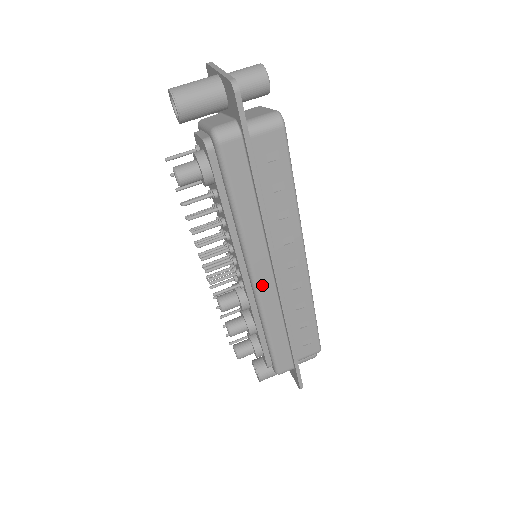
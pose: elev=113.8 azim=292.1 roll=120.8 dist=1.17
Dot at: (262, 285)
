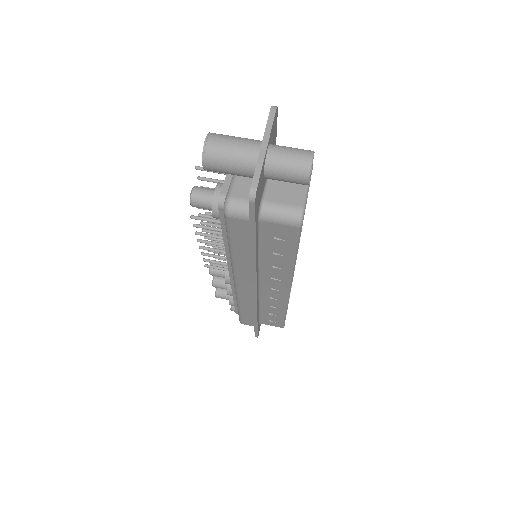
Dot at: (242, 288)
